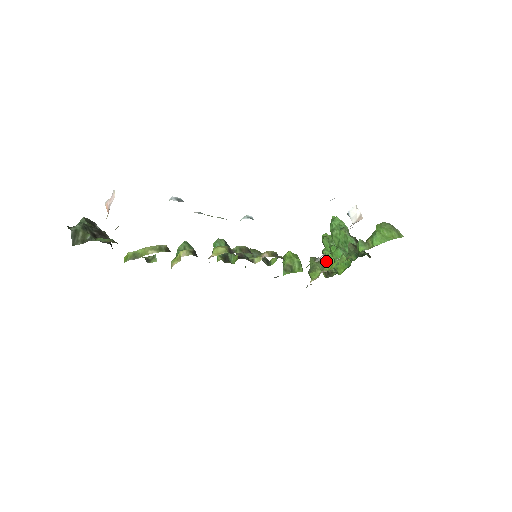
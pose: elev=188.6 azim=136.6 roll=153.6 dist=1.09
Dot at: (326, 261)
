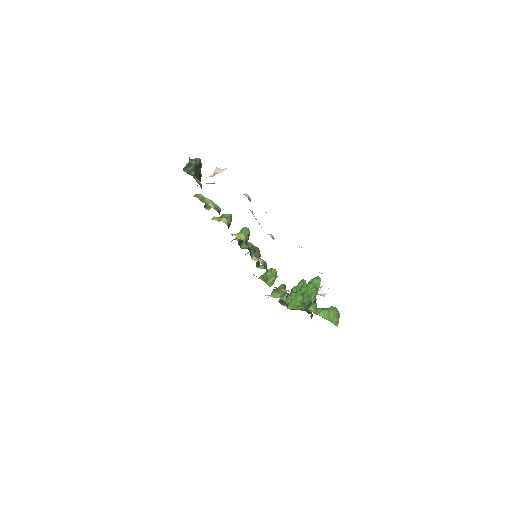
Dot at: (289, 294)
